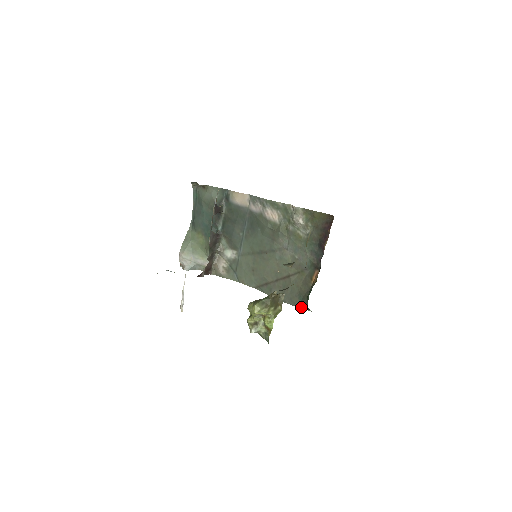
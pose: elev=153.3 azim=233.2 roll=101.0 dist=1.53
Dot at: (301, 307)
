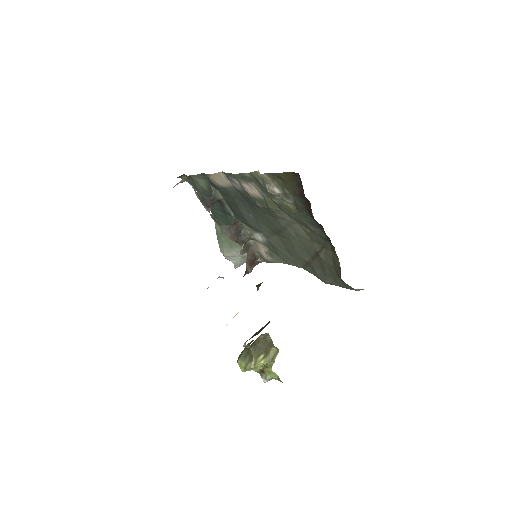
Dot at: (350, 289)
